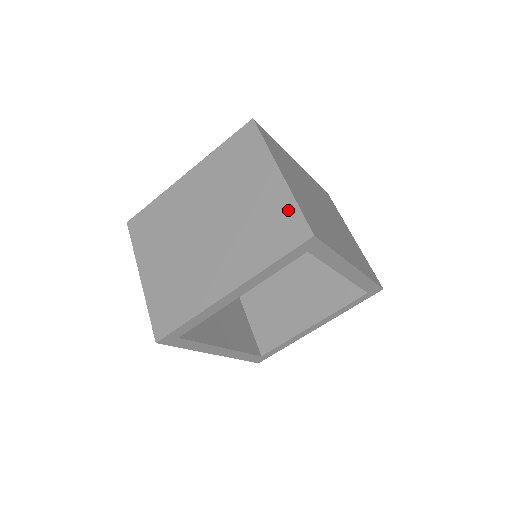
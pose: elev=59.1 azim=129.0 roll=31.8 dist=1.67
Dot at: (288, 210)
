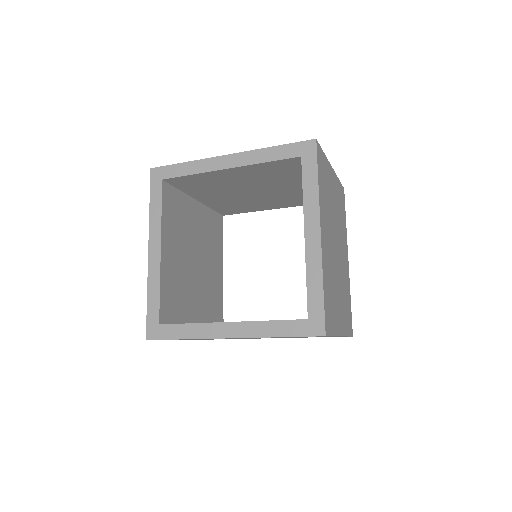
Dot at: occluded
